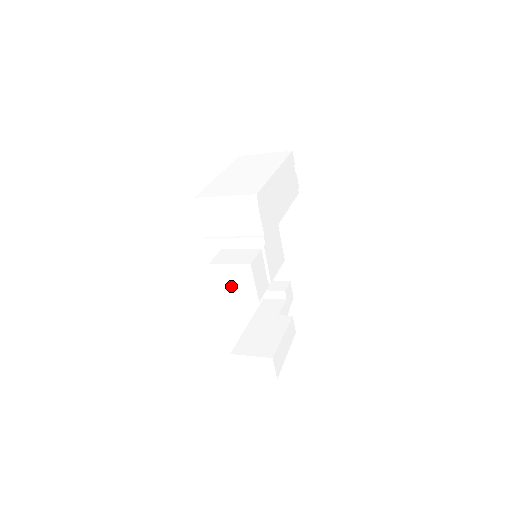
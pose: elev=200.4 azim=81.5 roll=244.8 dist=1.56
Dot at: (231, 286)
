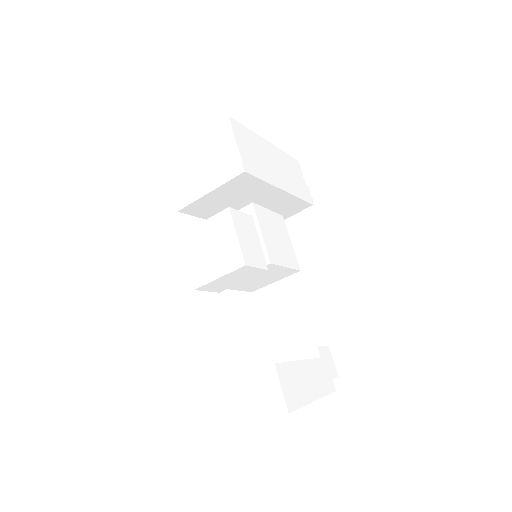
Dot at: (208, 256)
